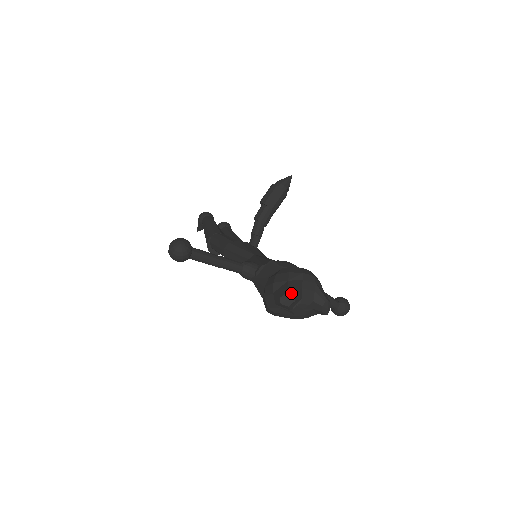
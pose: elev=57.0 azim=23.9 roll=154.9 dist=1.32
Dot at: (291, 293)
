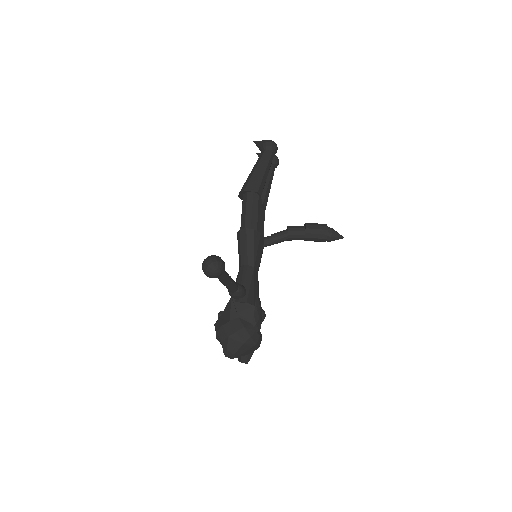
Dot at: (235, 356)
